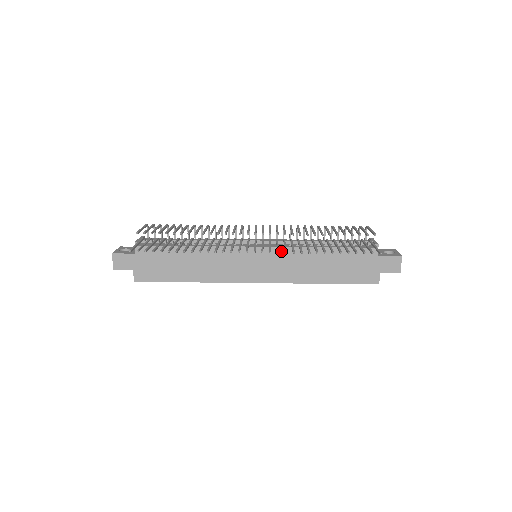
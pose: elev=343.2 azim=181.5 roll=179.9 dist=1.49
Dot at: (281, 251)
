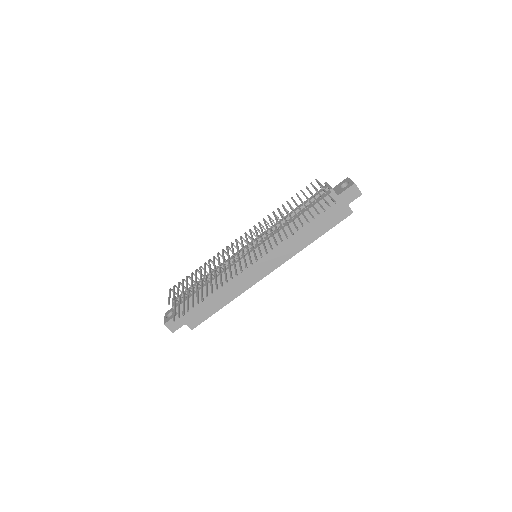
Dot at: (270, 242)
